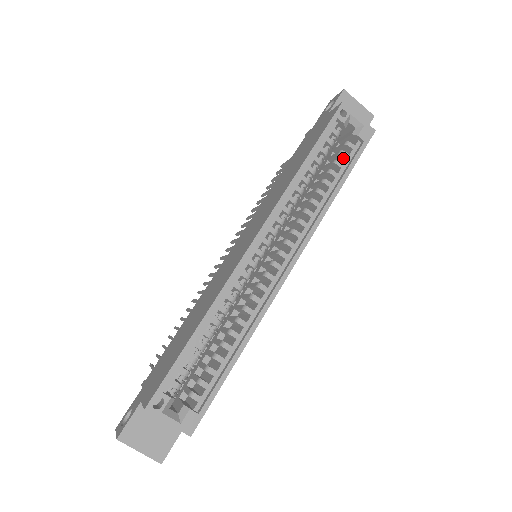
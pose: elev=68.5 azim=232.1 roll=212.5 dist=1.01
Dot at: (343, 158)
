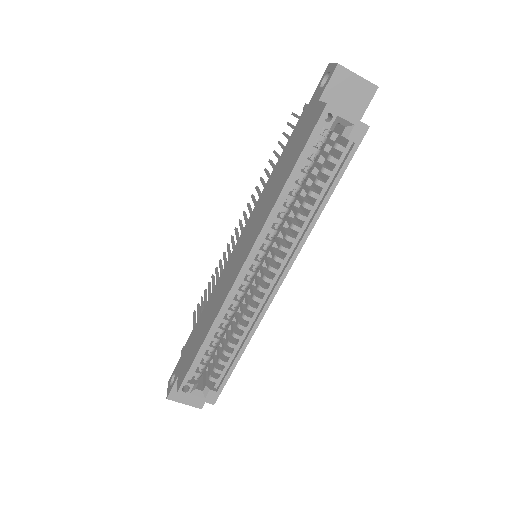
Dot at: (333, 162)
